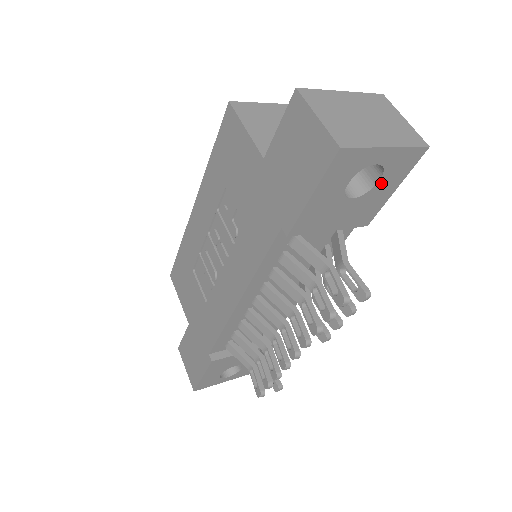
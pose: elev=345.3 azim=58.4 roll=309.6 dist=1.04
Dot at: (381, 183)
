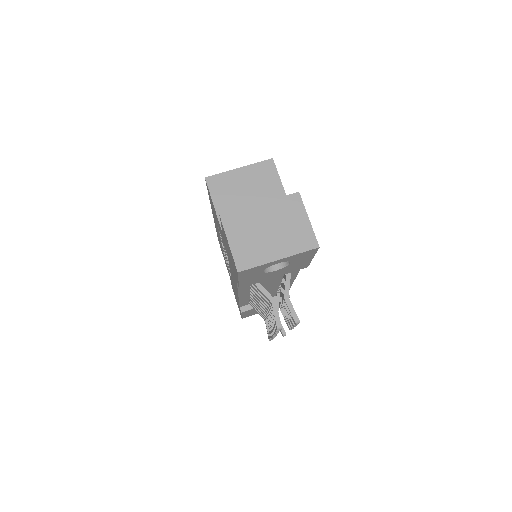
Dot at: (294, 262)
